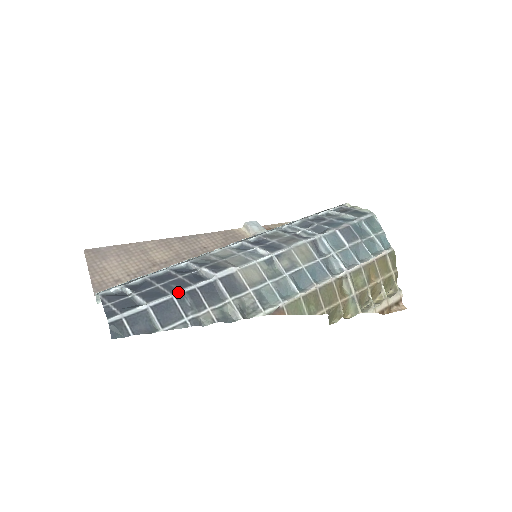
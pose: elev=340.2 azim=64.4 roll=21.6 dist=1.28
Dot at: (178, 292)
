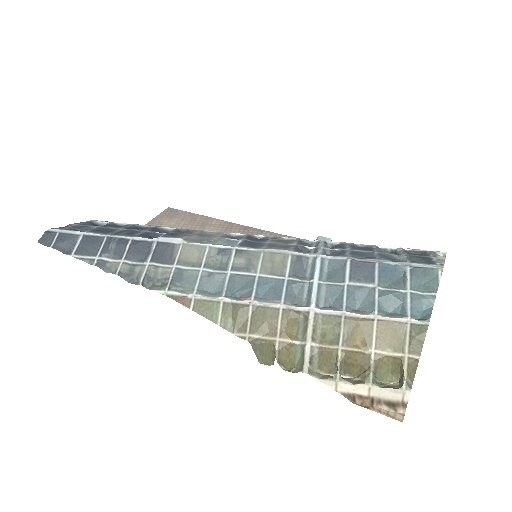
Dot at: (114, 235)
